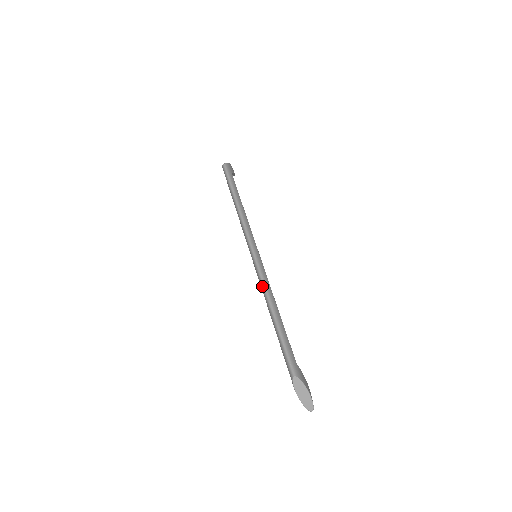
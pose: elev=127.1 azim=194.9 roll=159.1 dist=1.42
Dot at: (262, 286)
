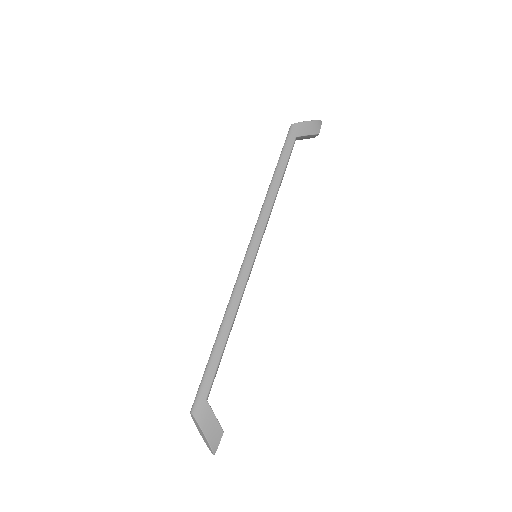
Dot at: (230, 297)
